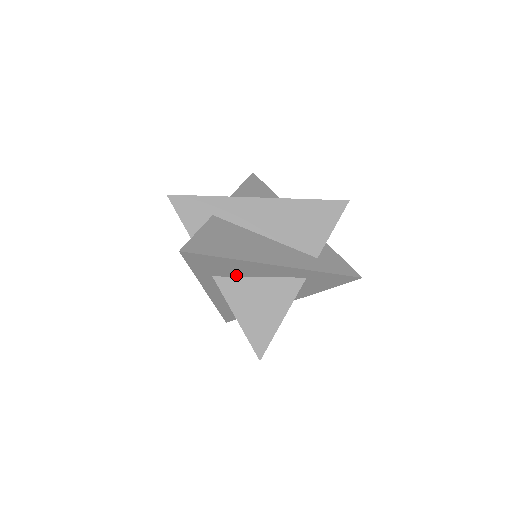
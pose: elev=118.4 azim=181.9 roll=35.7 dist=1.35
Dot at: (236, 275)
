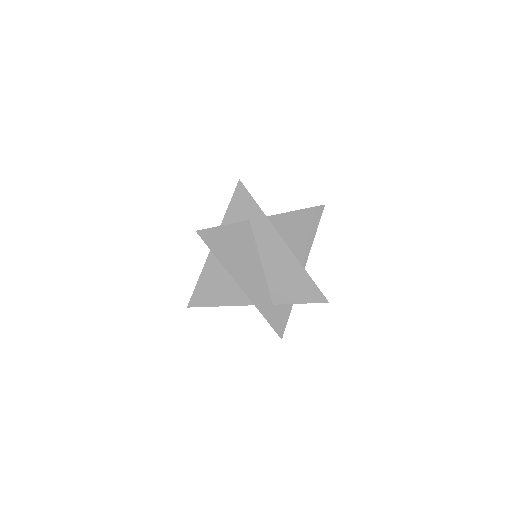
Dot at: occluded
